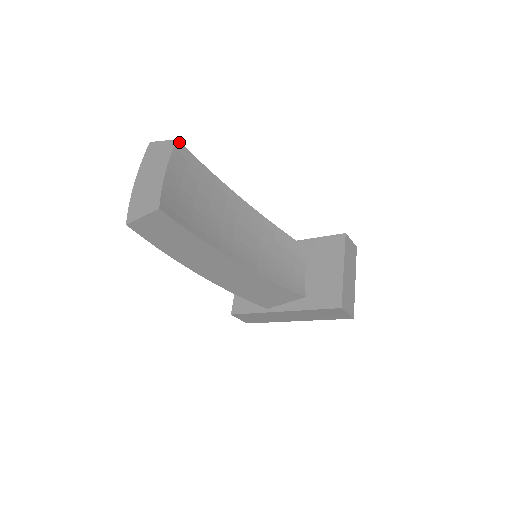
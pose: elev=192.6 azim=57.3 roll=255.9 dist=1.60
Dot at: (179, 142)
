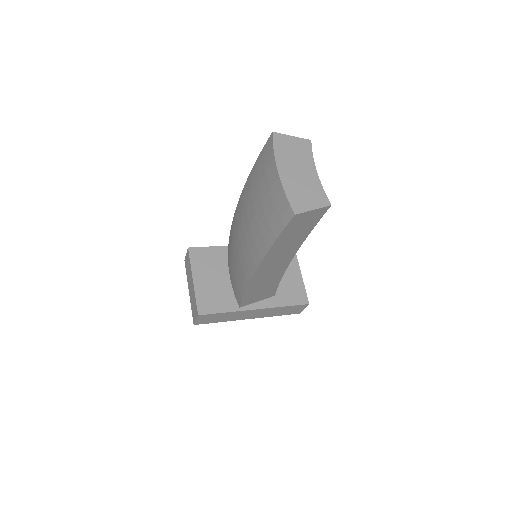
Dot at: (309, 143)
